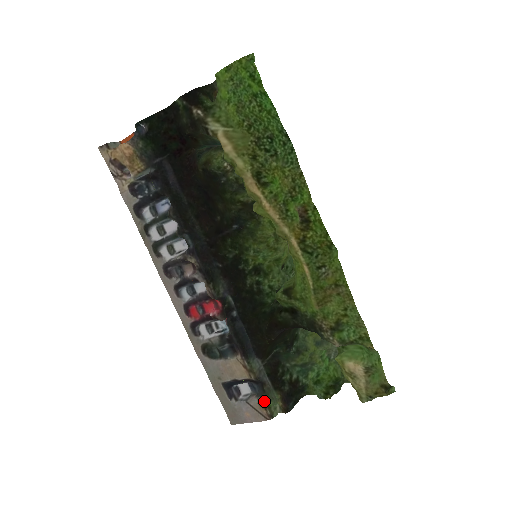
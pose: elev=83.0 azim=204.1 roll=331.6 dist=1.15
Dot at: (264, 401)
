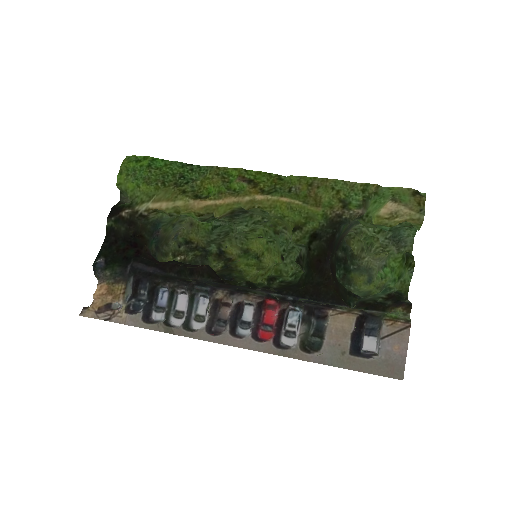
Dot at: (388, 318)
